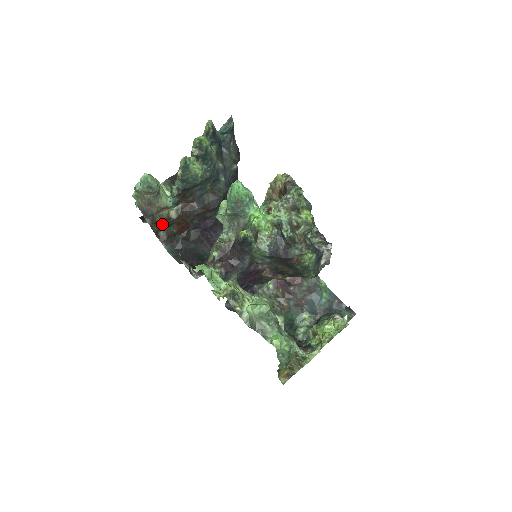
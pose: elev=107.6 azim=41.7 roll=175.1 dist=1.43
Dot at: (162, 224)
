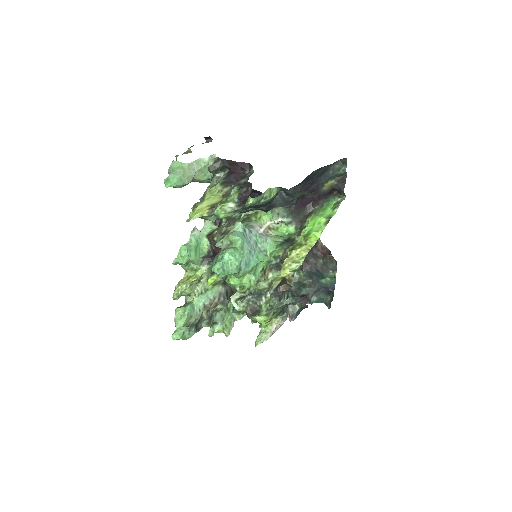
Dot at: occluded
